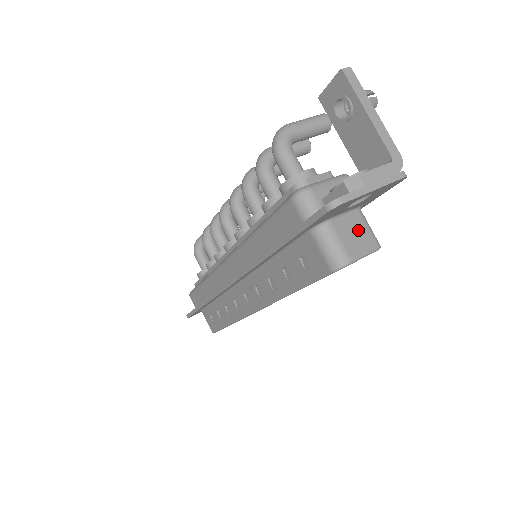
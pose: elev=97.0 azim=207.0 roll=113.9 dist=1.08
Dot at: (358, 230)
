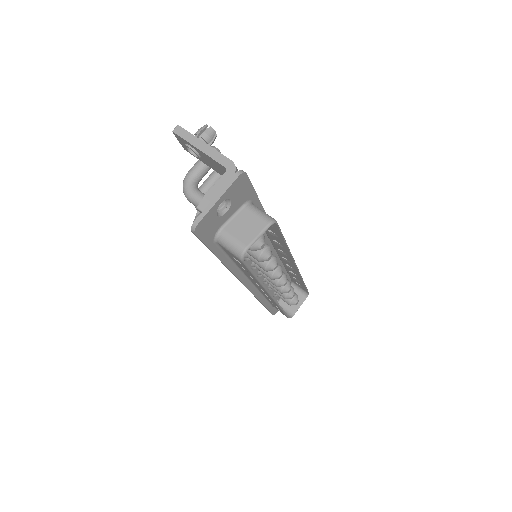
Dot at: (248, 221)
